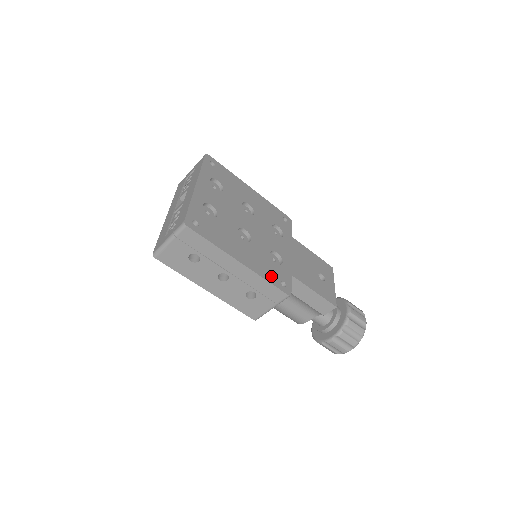
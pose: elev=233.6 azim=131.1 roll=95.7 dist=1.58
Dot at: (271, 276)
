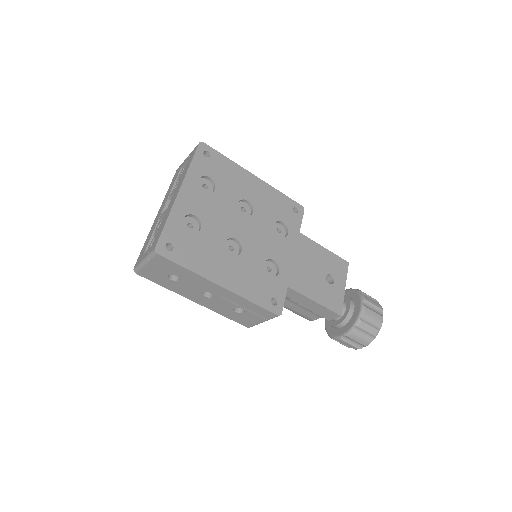
Dot at: (259, 295)
